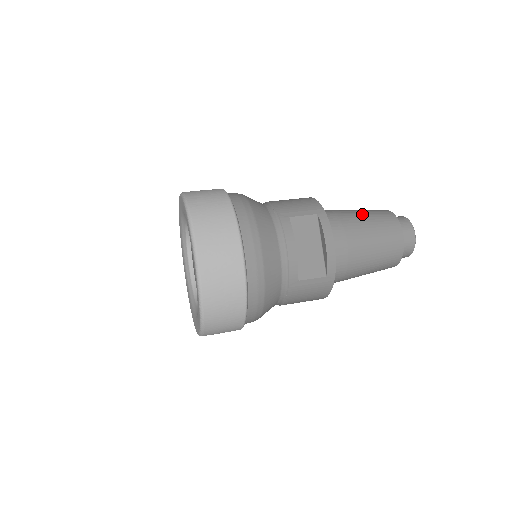
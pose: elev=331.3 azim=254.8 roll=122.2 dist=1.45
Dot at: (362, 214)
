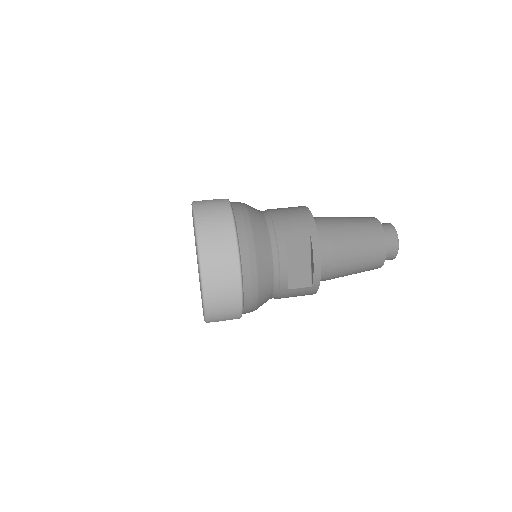
Dot at: (353, 228)
